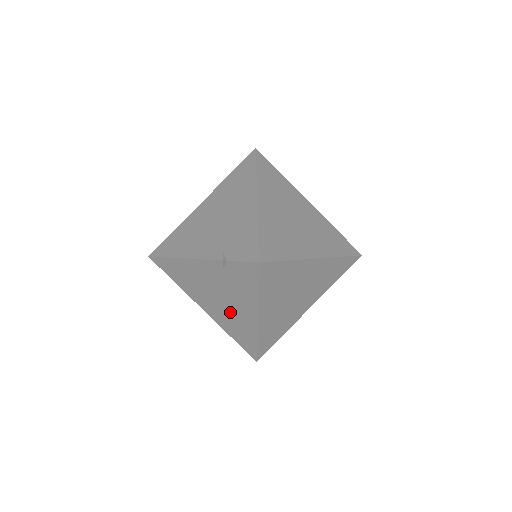
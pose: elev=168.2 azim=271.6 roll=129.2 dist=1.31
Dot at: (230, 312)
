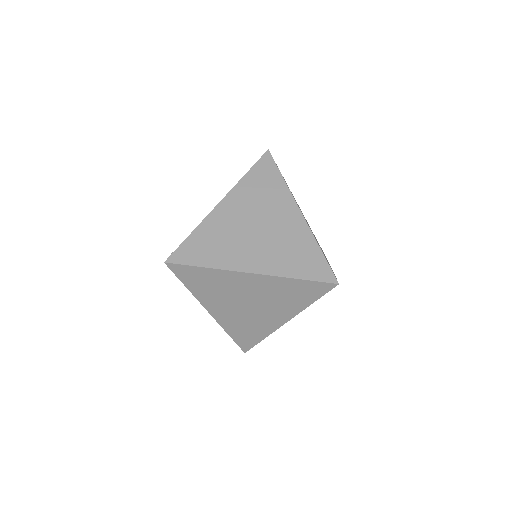
Dot at: occluded
